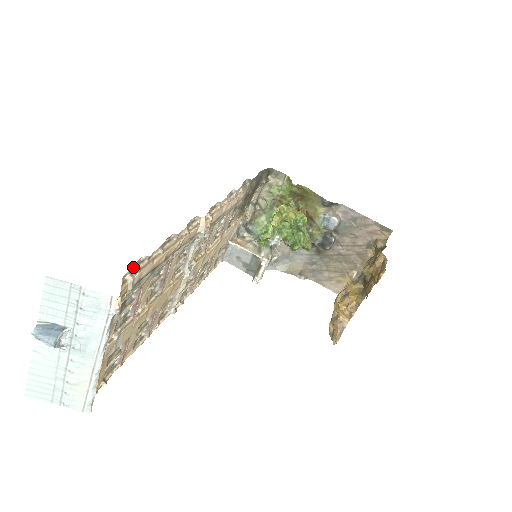
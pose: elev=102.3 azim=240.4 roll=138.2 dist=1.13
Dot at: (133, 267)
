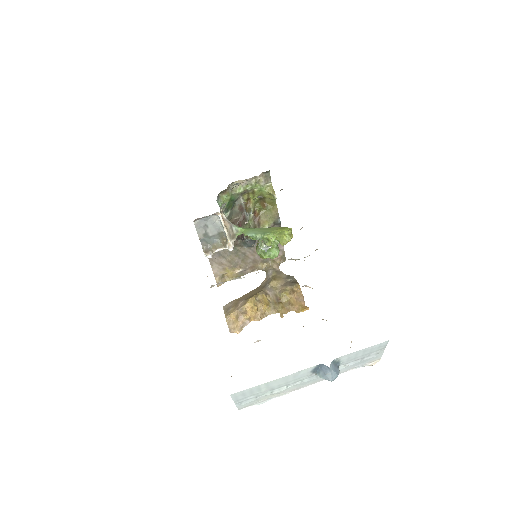
Dot at: occluded
